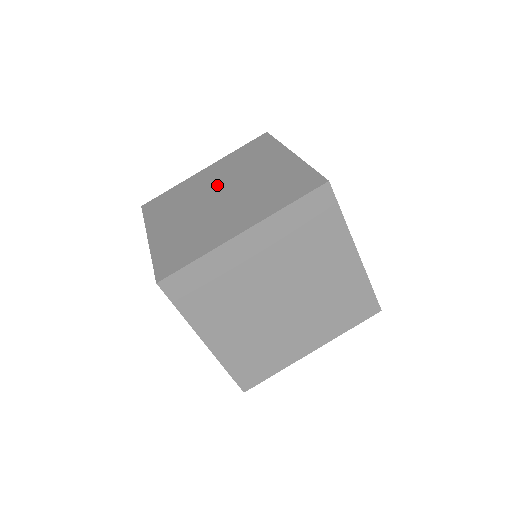
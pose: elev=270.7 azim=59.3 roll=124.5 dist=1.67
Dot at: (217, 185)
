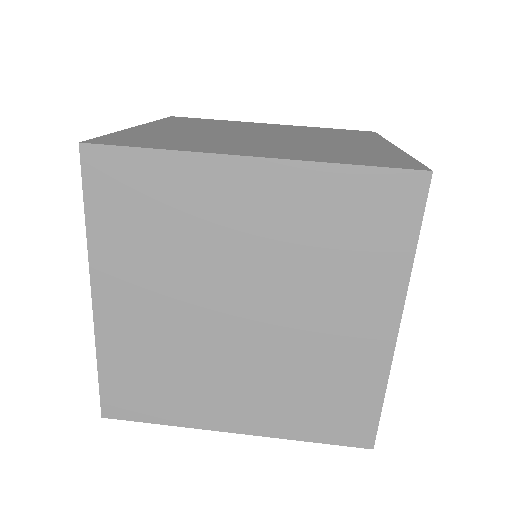
Dot at: (271, 131)
